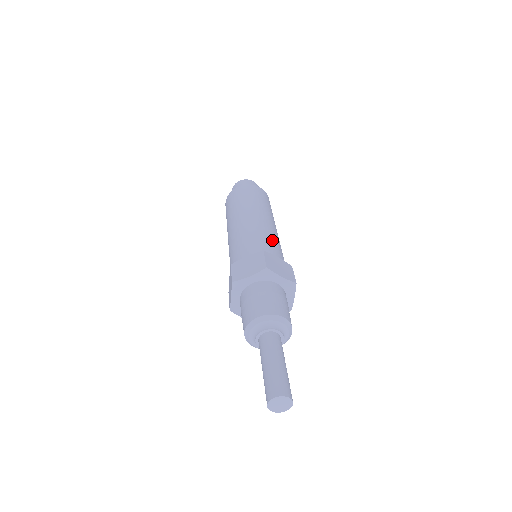
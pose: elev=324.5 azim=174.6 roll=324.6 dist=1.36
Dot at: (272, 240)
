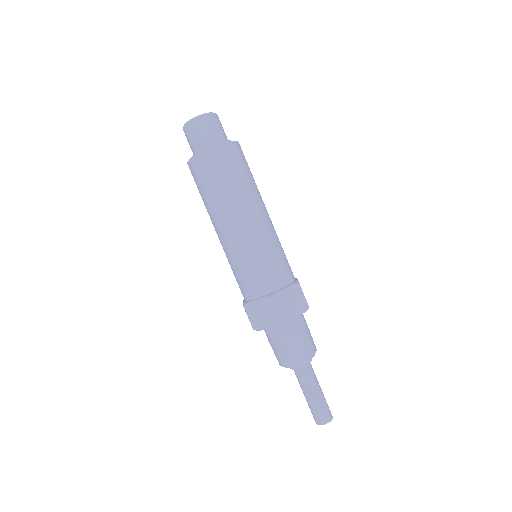
Dot at: (271, 258)
